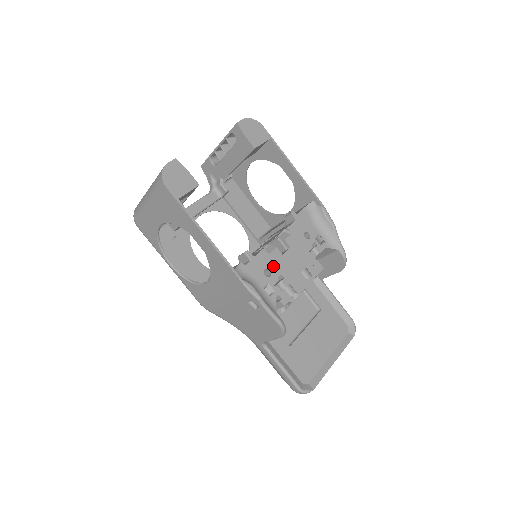
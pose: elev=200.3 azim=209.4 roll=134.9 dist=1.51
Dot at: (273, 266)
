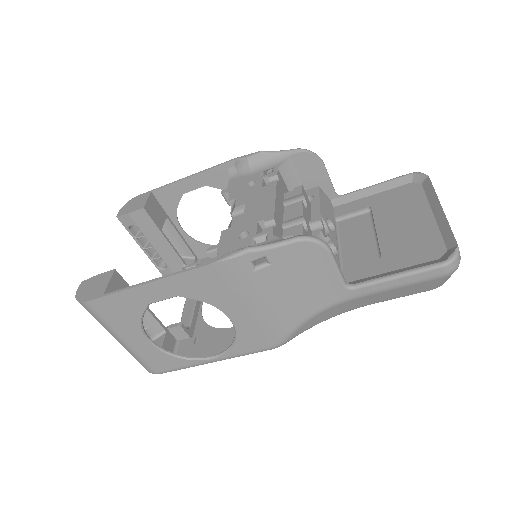
Dot at: (244, 227)
